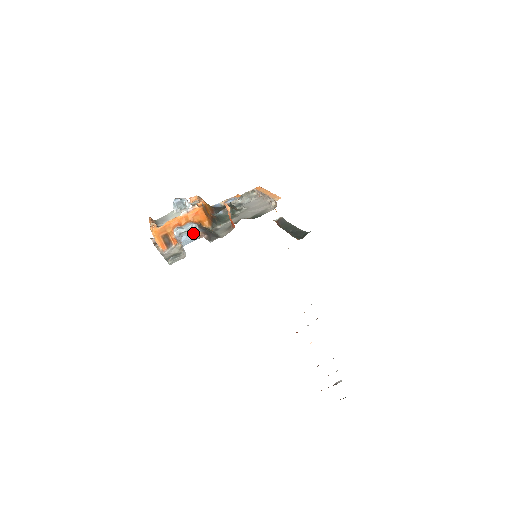
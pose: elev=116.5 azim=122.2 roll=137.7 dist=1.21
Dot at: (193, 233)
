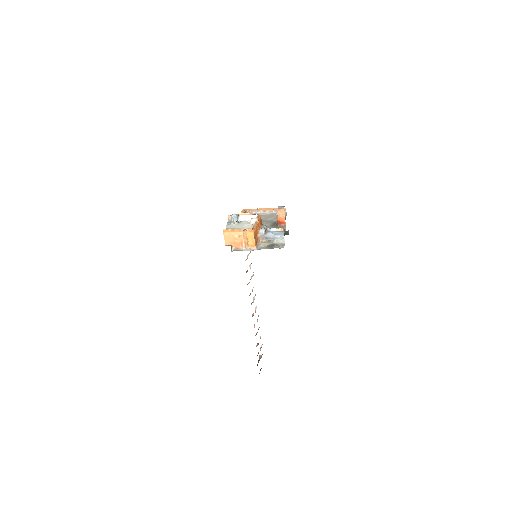
Dot at: (269, 231)
